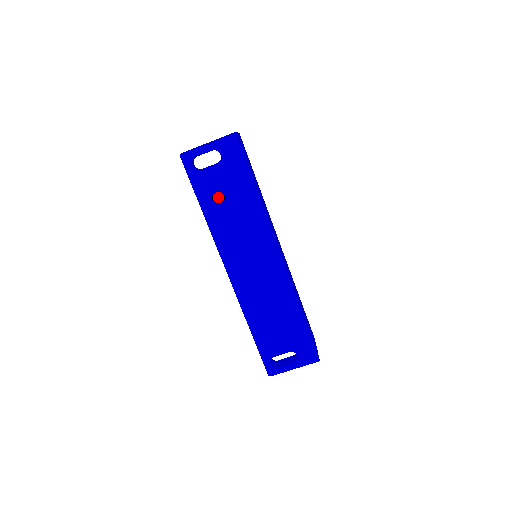
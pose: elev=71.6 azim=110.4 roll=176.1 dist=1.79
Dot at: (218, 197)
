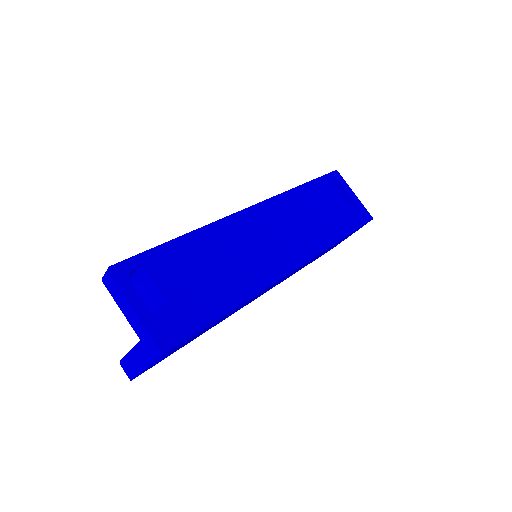
Dot at: occluded
